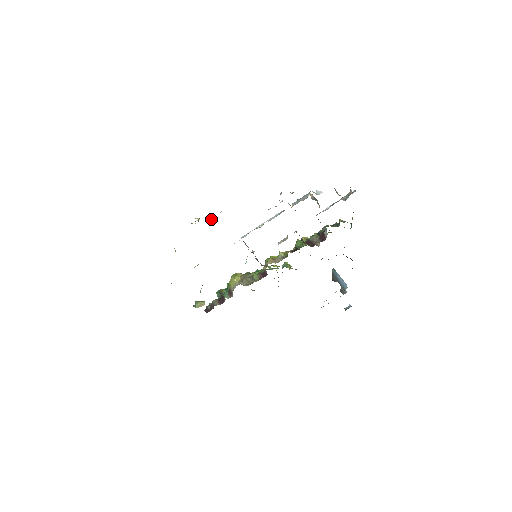
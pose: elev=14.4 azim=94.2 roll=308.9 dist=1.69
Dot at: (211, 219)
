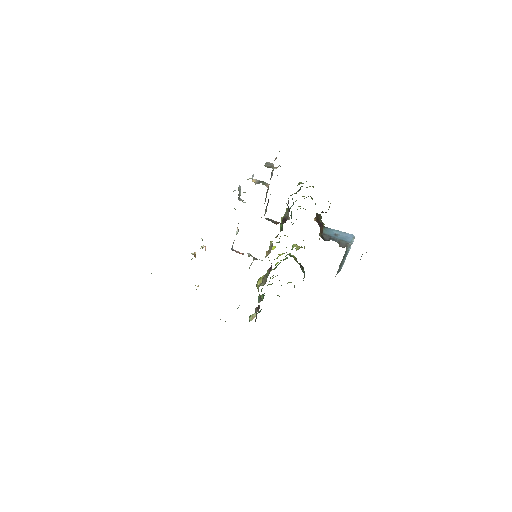
Dot at: (200, 248)
